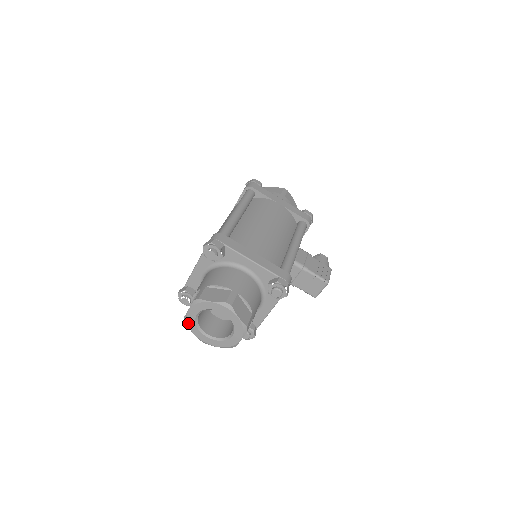
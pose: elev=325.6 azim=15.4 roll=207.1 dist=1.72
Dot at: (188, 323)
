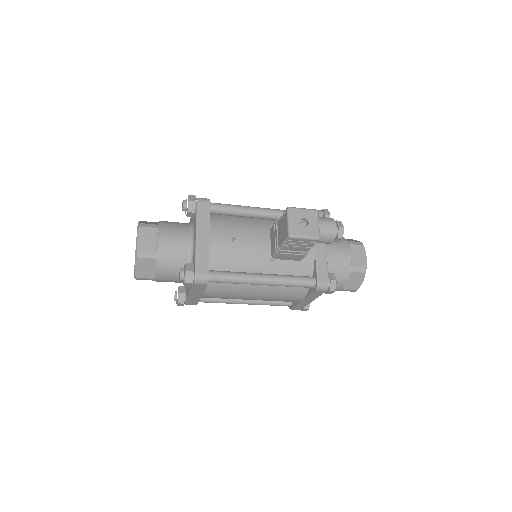
Dot at: occluded
